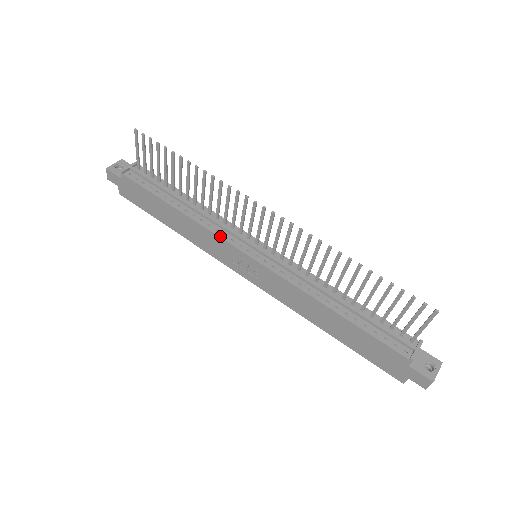
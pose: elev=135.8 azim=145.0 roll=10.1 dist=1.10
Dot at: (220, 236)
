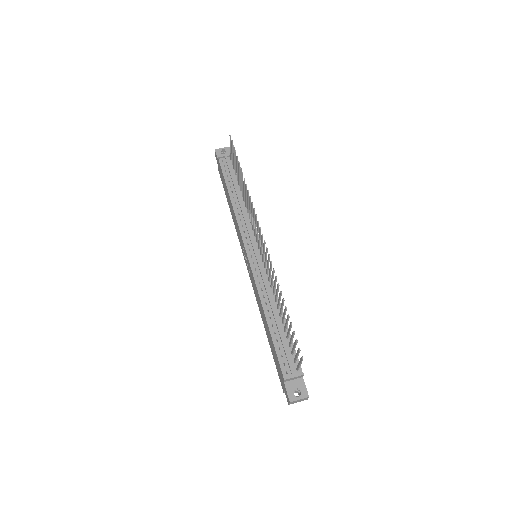
Dot at: (241, 231)
